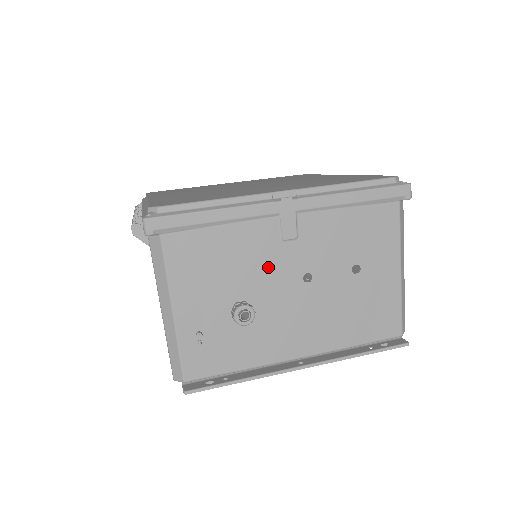
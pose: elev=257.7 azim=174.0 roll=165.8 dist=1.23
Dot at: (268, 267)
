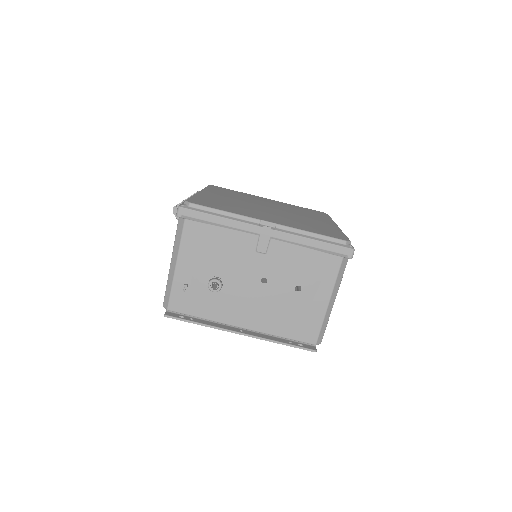
Dot at: (241, 264)
